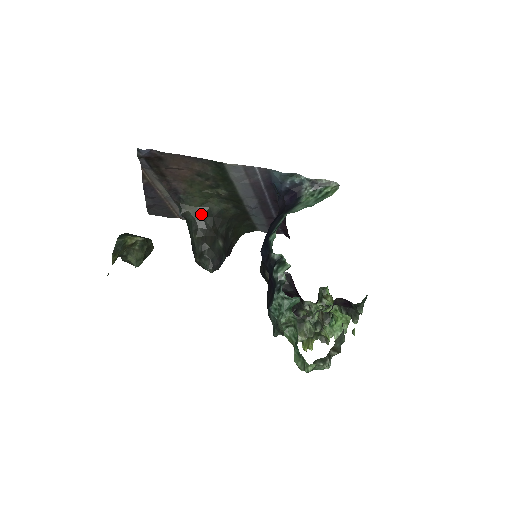
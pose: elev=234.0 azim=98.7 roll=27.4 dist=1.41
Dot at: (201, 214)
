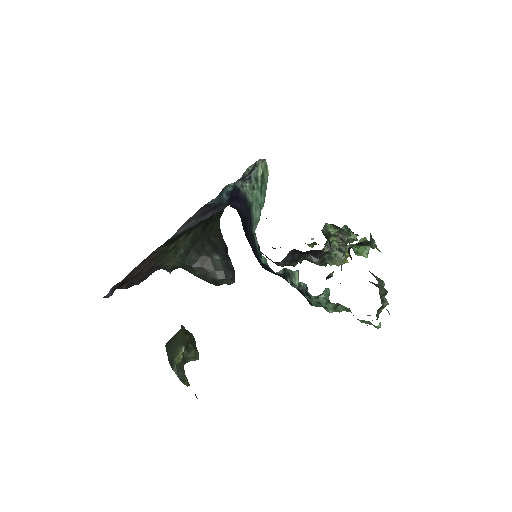
Dot at: (183, 258)
